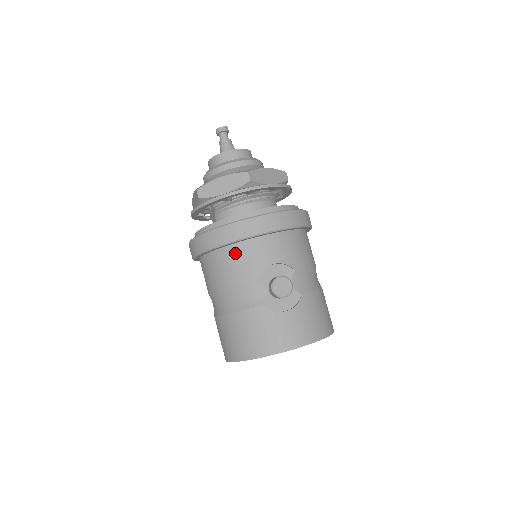
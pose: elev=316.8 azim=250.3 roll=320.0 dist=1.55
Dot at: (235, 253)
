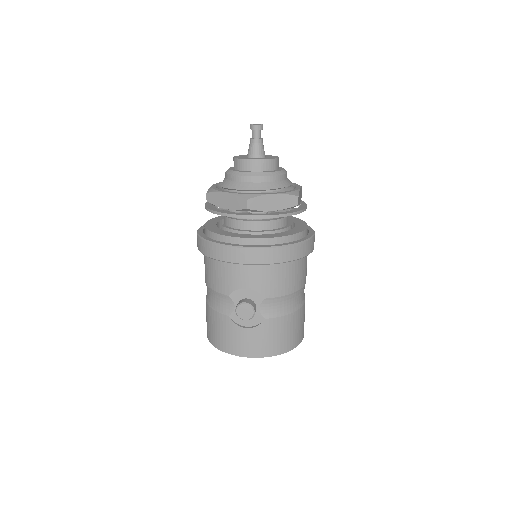
Dot at: (218, 266)
